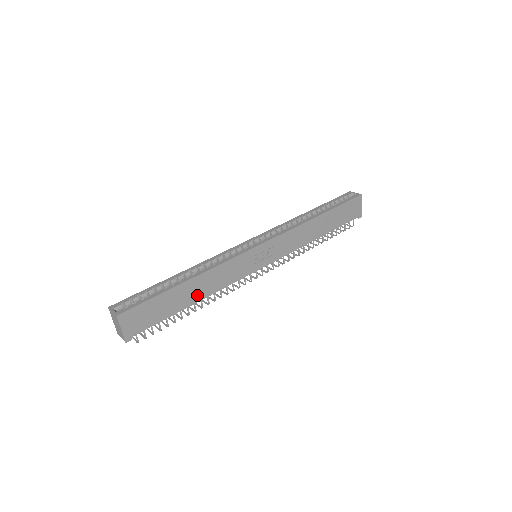
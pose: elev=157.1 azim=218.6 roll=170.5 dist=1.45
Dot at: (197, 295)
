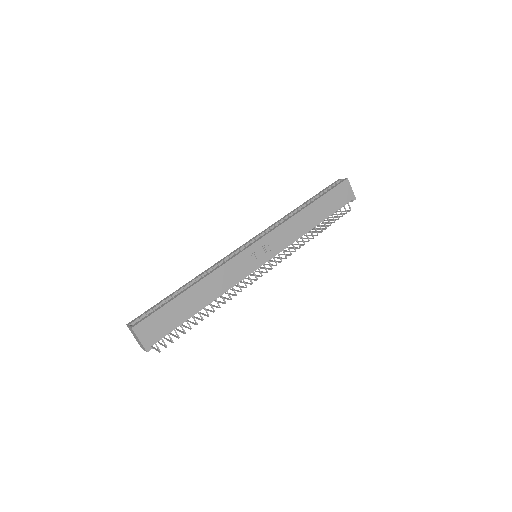
Dot at: (204, 299)
